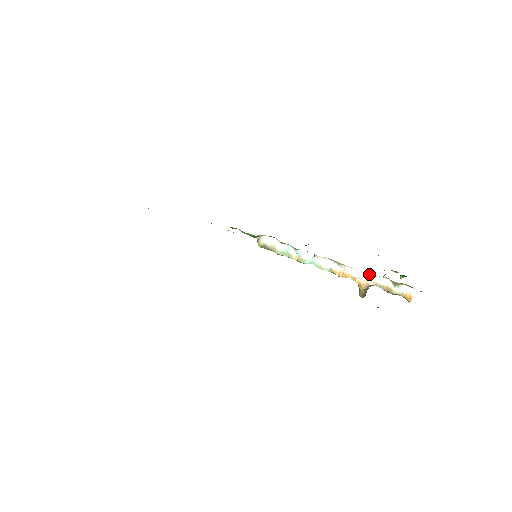
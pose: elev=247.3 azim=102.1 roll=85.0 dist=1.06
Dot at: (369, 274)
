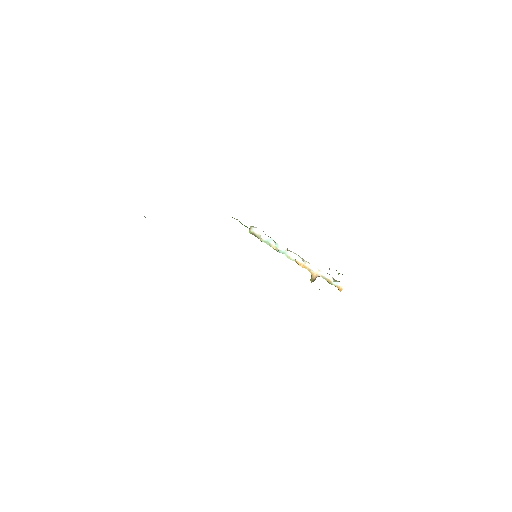
Dot at: (320, 270)
